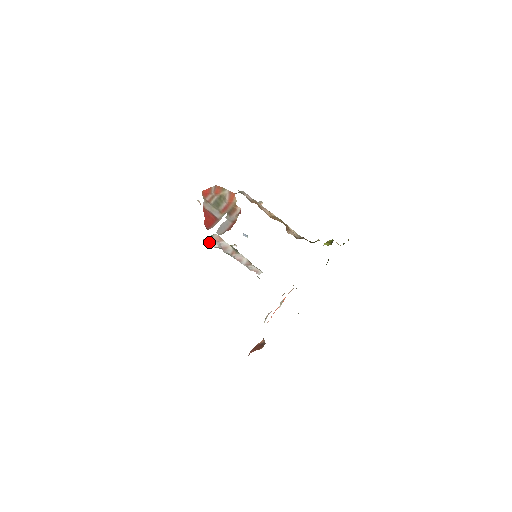
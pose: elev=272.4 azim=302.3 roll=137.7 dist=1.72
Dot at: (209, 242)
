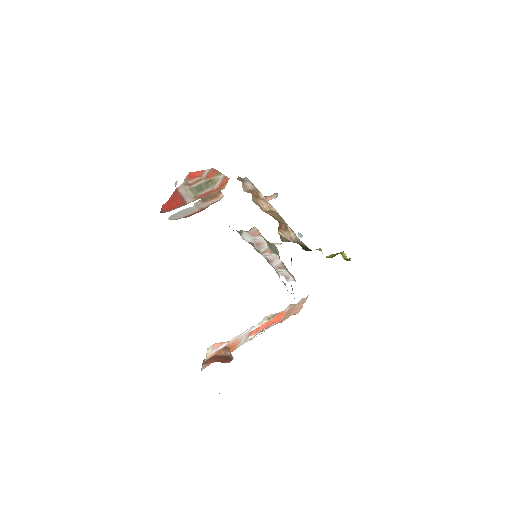
Dot at: (242, 235)
